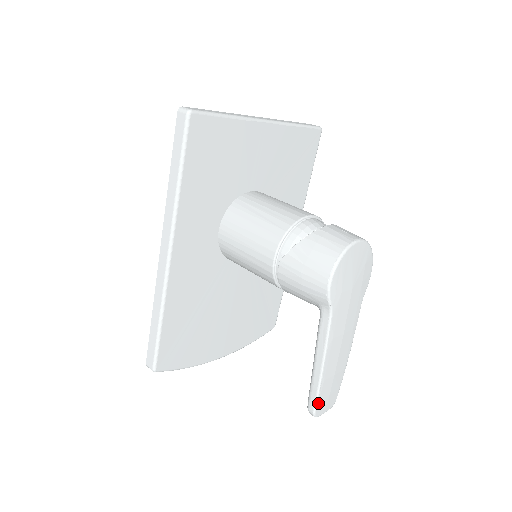
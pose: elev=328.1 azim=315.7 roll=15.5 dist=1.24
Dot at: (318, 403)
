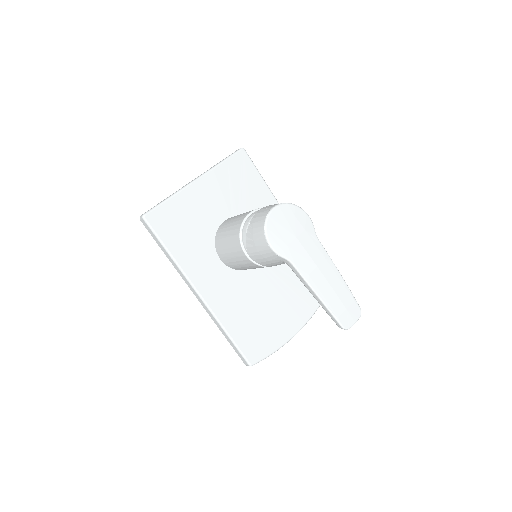
Dot at: (339, 320)
